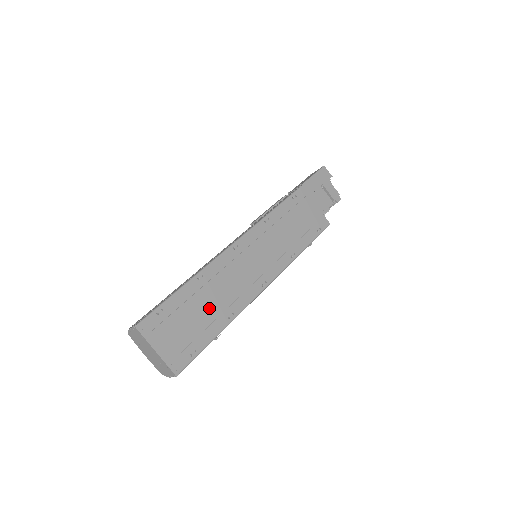
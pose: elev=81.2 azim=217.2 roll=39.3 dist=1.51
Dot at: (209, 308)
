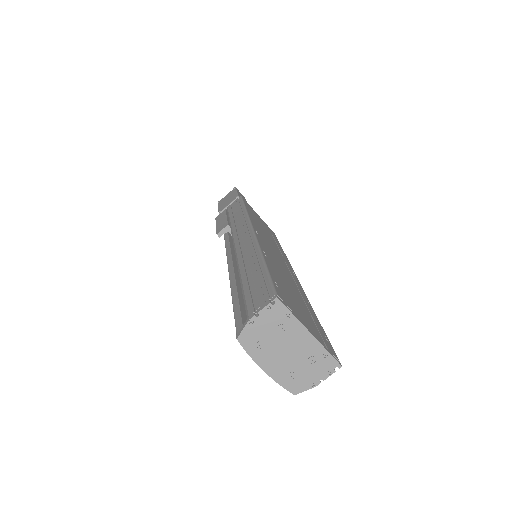
Dot at: (293, 289)
